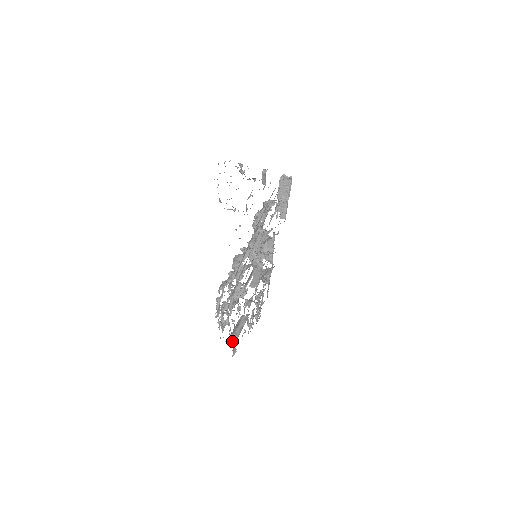
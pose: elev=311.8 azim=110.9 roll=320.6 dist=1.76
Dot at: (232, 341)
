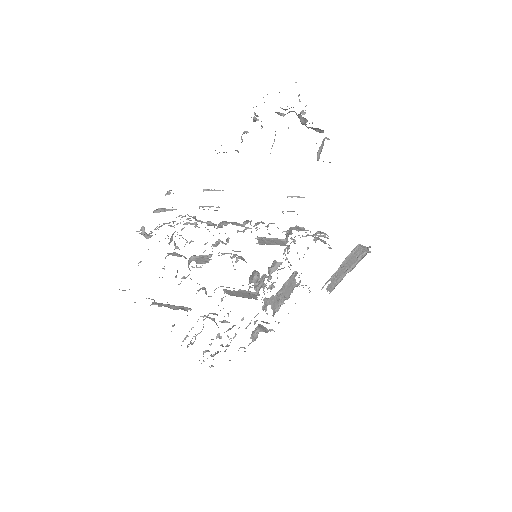
Dot at: occluded
